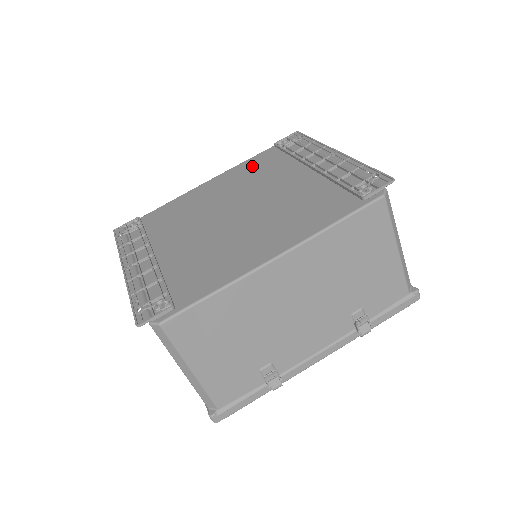
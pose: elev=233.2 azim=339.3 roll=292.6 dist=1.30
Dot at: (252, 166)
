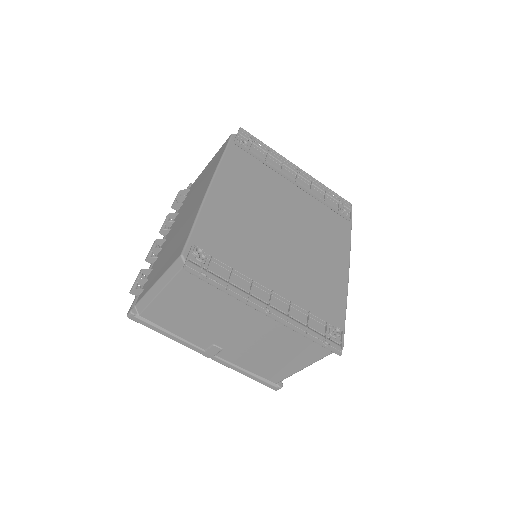
Dot at: (239, 170)
